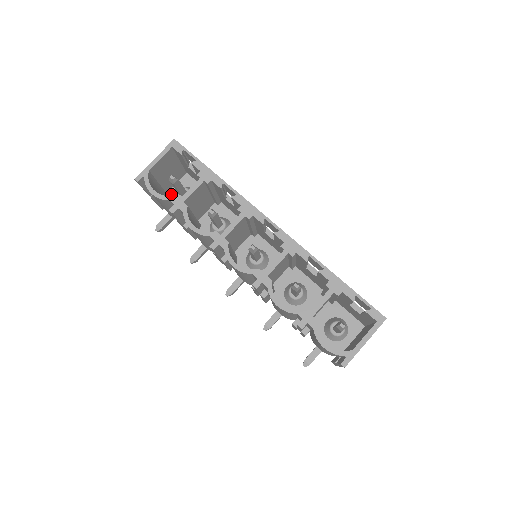
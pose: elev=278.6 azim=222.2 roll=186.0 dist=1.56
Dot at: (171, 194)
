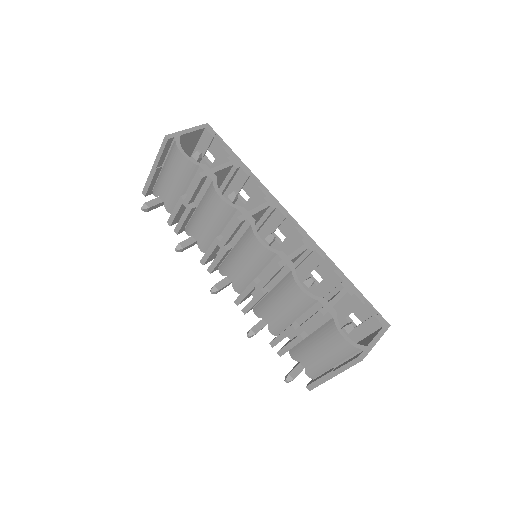
Dot at: occluded
